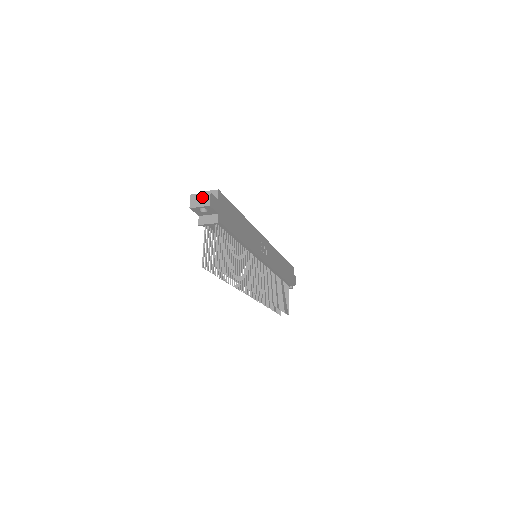
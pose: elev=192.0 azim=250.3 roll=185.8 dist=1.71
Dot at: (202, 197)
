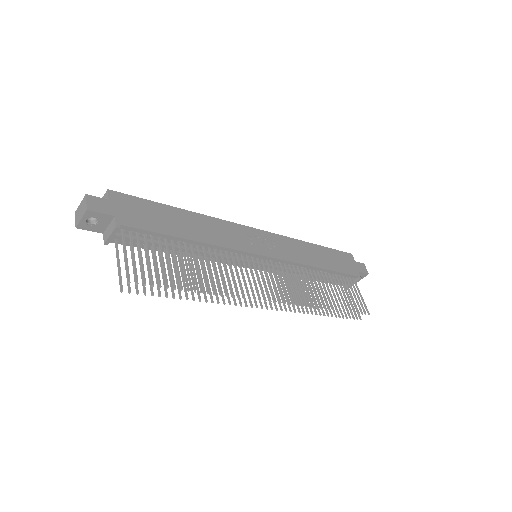
Dot at: (81, 206)
